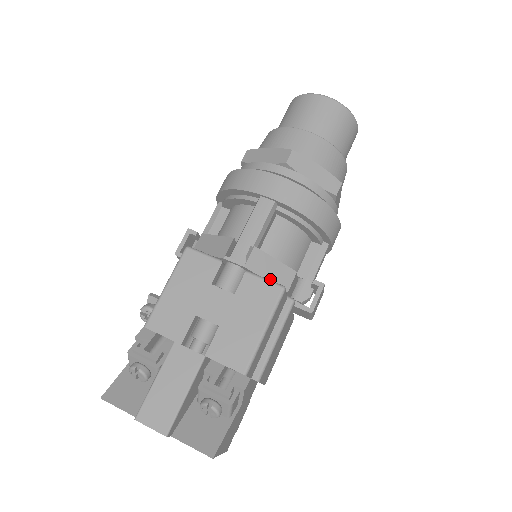
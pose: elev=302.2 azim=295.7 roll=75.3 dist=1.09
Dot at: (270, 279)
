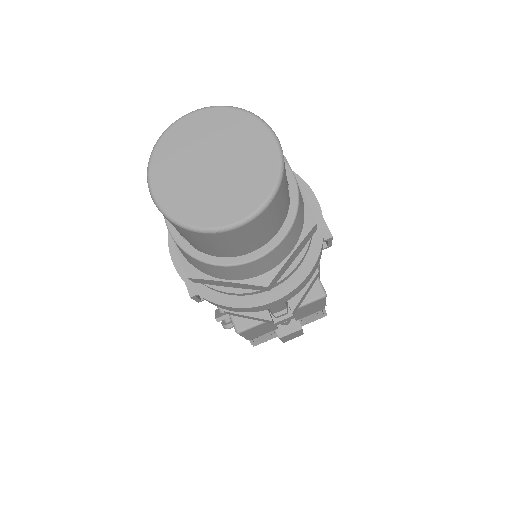
Dot at: (307, 293)
